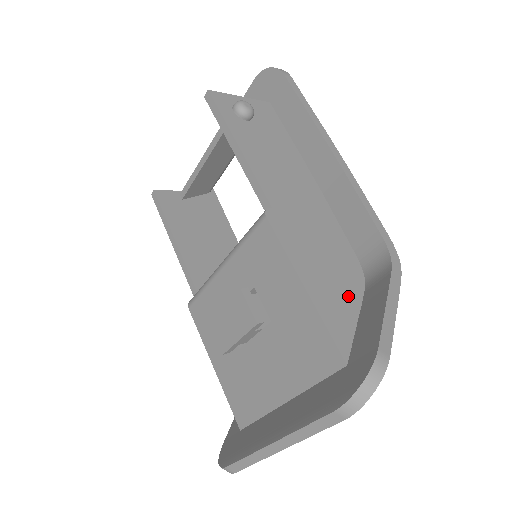
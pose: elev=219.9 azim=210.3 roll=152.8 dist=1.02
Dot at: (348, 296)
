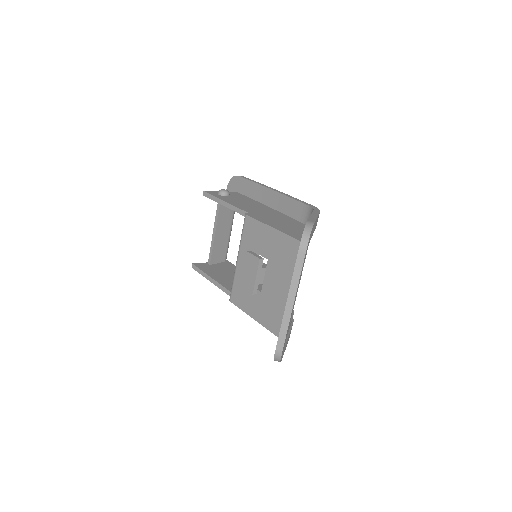
Dot at: (299, 230)
